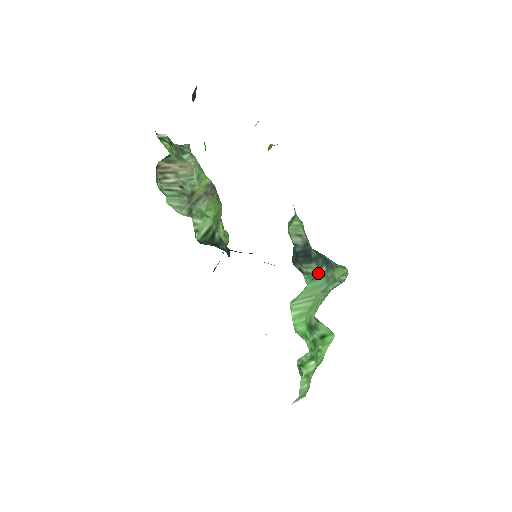
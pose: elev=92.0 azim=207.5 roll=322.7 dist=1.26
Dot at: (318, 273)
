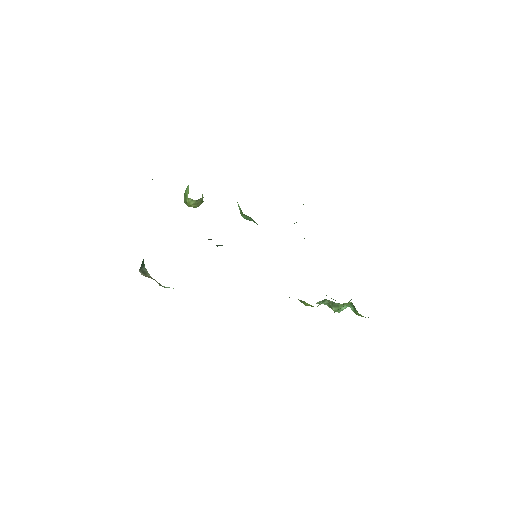
Dot at: occluded
